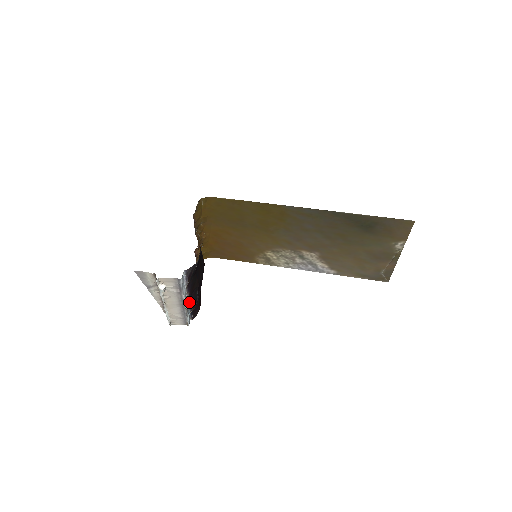
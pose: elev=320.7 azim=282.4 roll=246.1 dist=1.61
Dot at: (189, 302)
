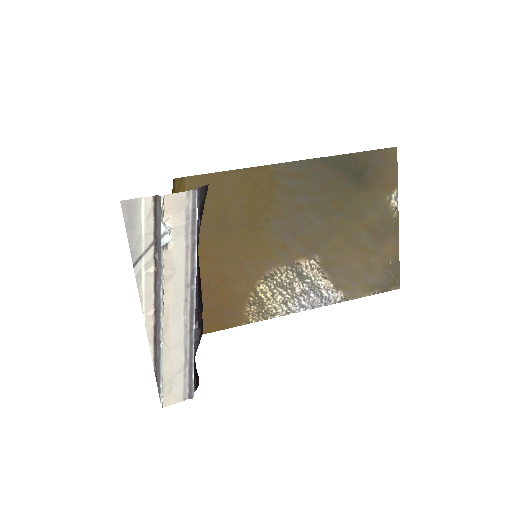
Dot at: (195, 310)
